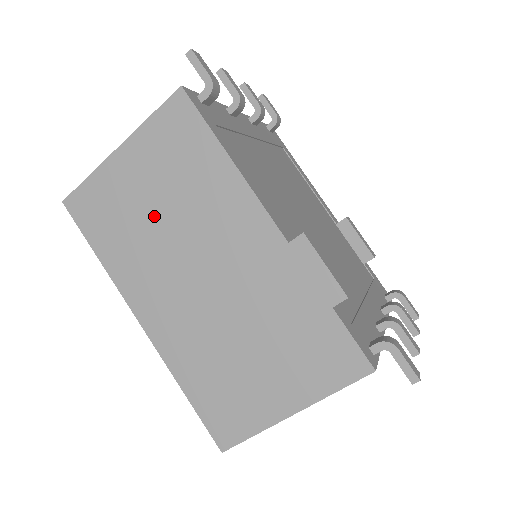
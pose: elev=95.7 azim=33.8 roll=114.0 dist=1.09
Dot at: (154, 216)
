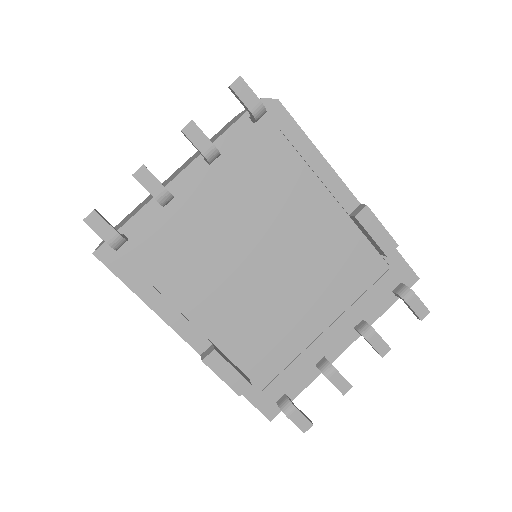
Dot at: occluded
